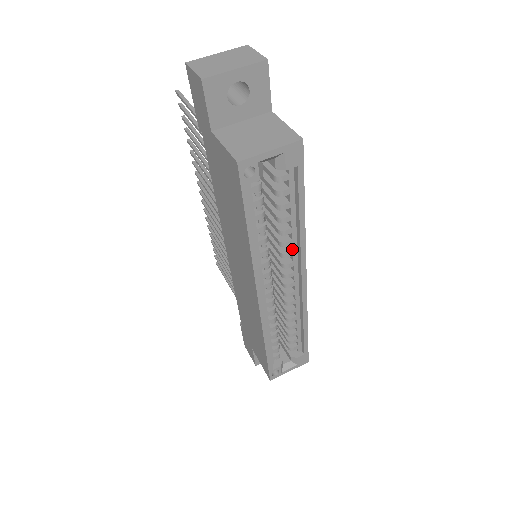
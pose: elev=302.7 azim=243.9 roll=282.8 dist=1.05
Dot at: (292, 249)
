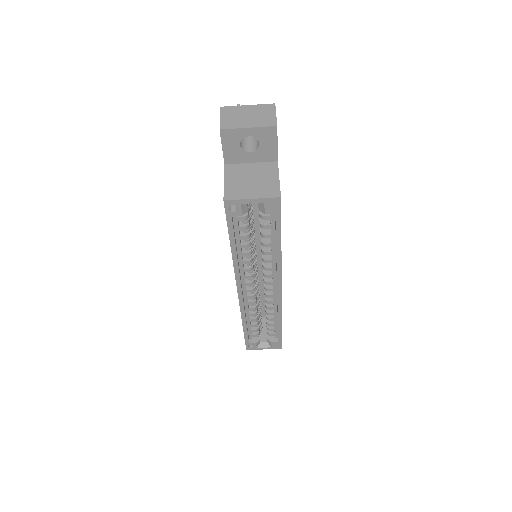
Dot at: (272, 266)
